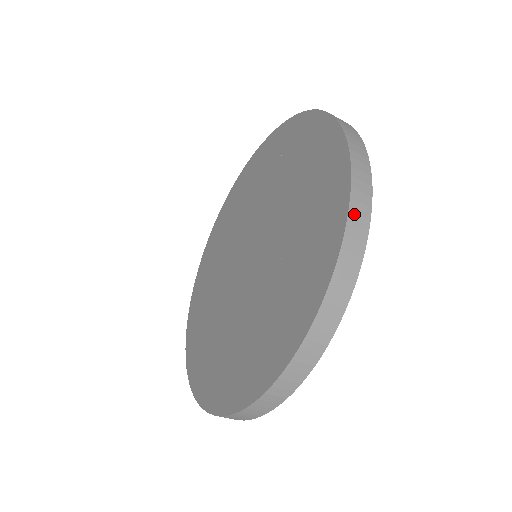
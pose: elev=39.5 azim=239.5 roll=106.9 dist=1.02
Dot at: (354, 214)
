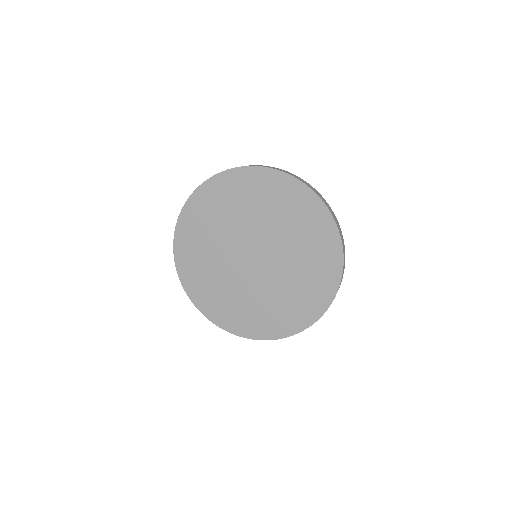
Dot at: (342, 276)
